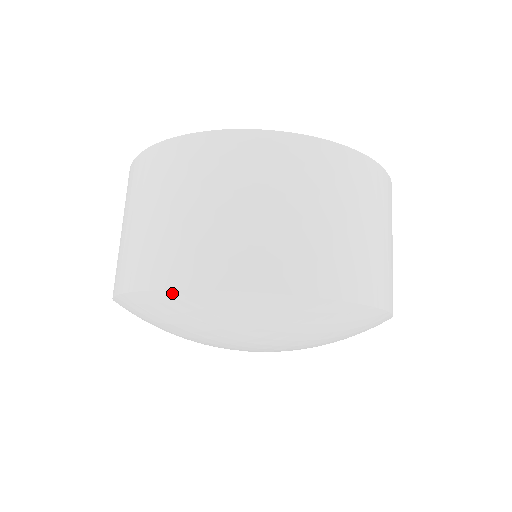
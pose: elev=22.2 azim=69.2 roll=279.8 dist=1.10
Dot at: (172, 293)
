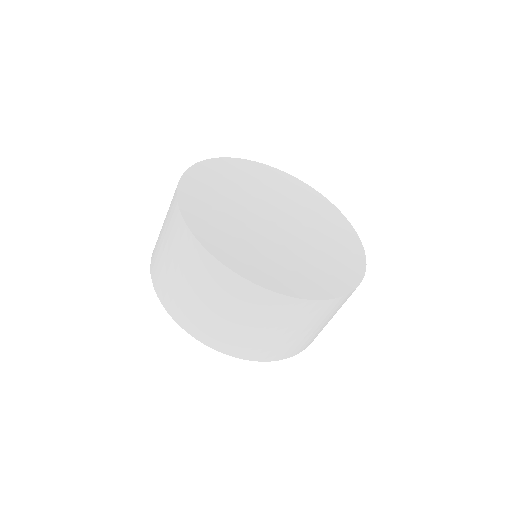
Dot at: (186, 330)
